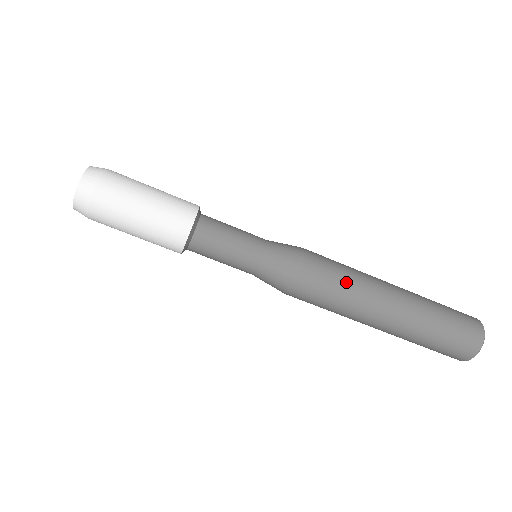
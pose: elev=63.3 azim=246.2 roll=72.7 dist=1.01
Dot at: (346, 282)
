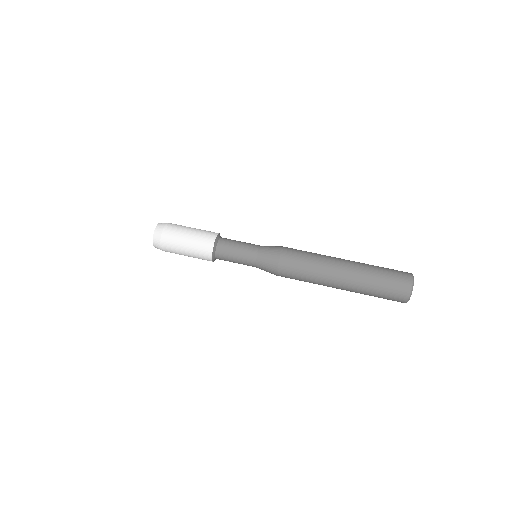
Dot at: occluded
